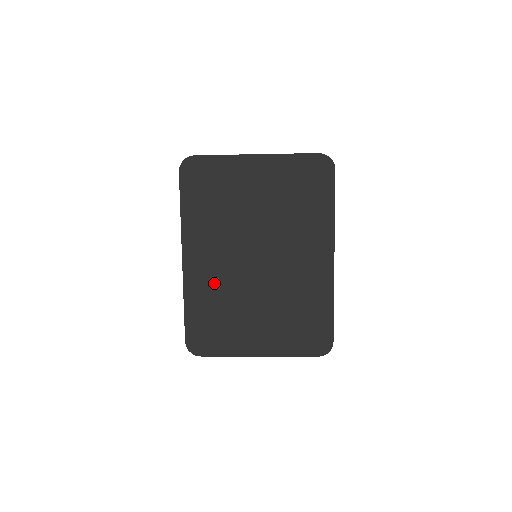
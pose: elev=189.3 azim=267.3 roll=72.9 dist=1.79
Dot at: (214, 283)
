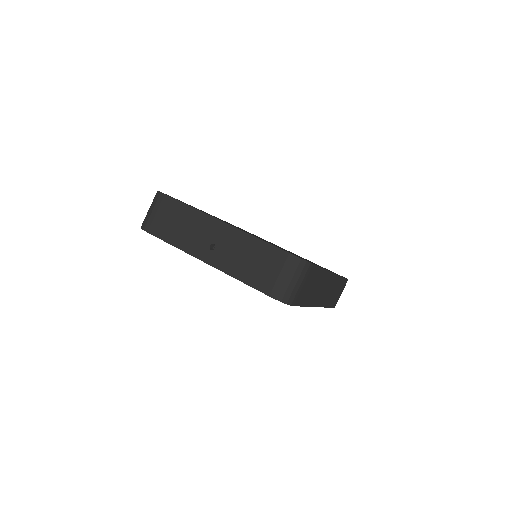
Dot at: occluded
